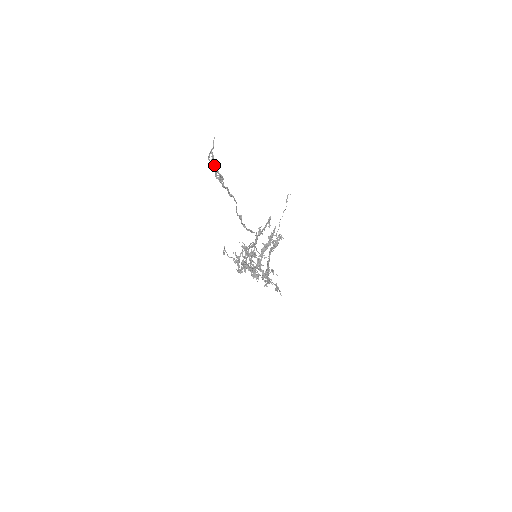
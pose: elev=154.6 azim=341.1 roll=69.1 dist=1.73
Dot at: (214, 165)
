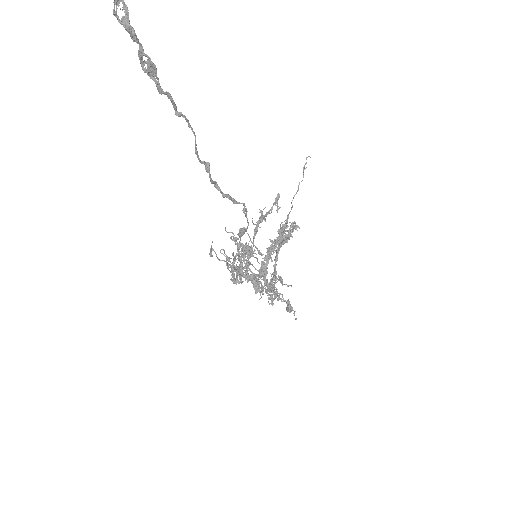
Dot at: (129, 30)
